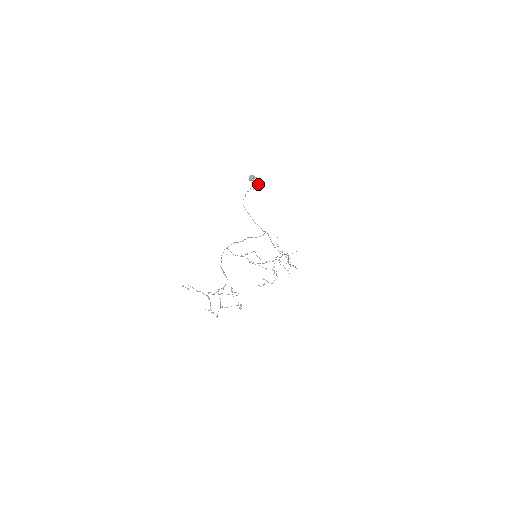
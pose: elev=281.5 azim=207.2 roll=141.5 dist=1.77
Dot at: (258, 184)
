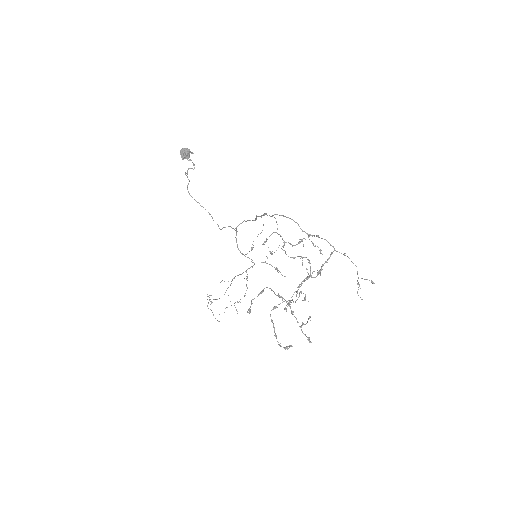
Dot at: (193, 164)
